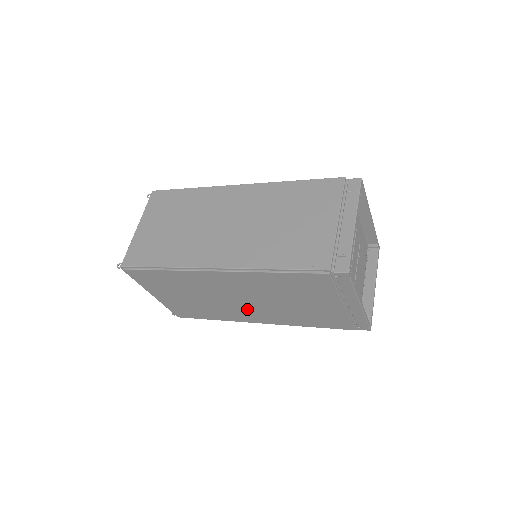
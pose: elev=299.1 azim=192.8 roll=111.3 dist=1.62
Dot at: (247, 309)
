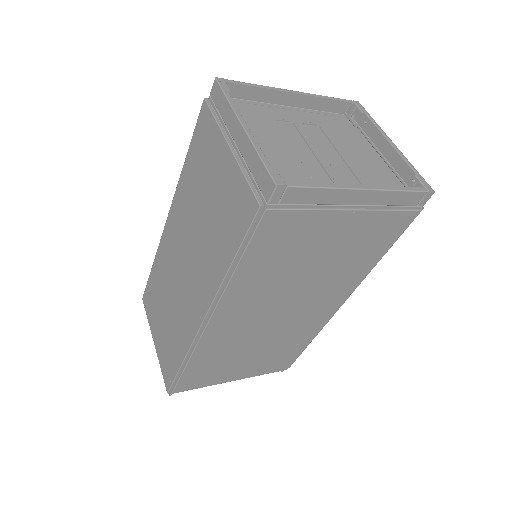
Dot at: (304, 311)
